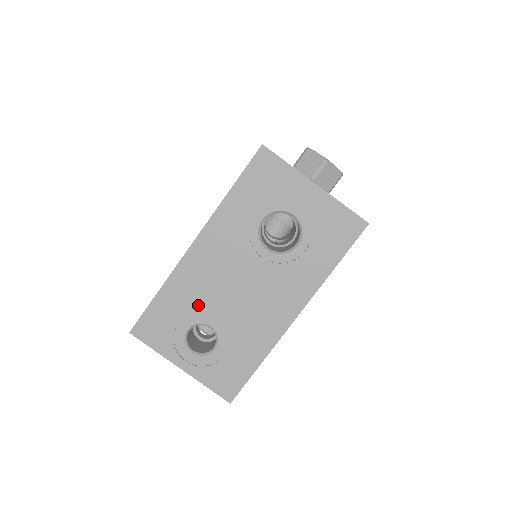
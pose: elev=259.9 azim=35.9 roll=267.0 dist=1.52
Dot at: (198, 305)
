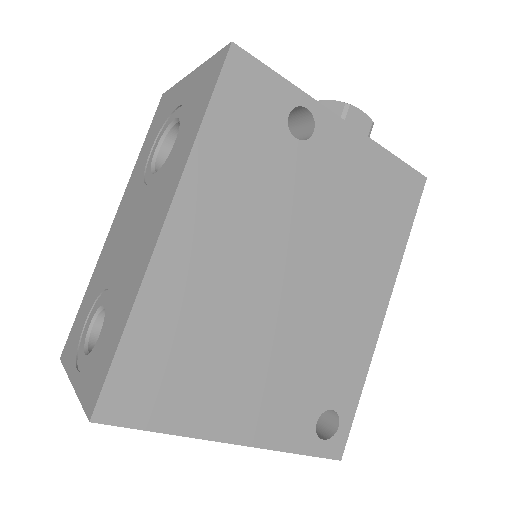
Dot at: (101, 285)
